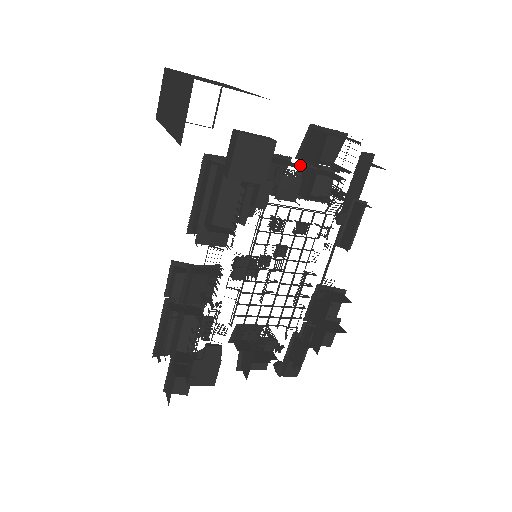
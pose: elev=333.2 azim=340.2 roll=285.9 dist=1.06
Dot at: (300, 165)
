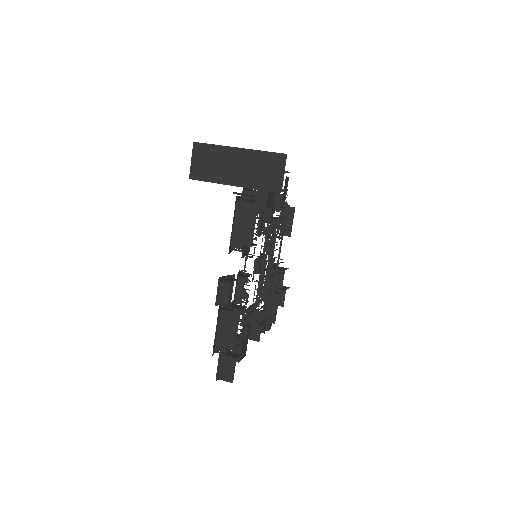
Dot at: occluded
